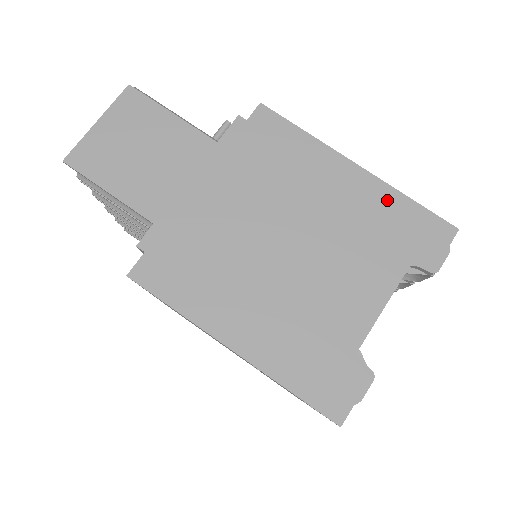
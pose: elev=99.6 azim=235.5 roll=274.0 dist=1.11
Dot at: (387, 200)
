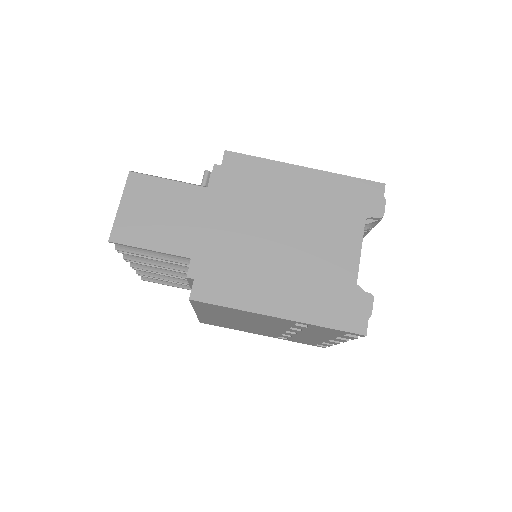
Dot at: (334, 183)
